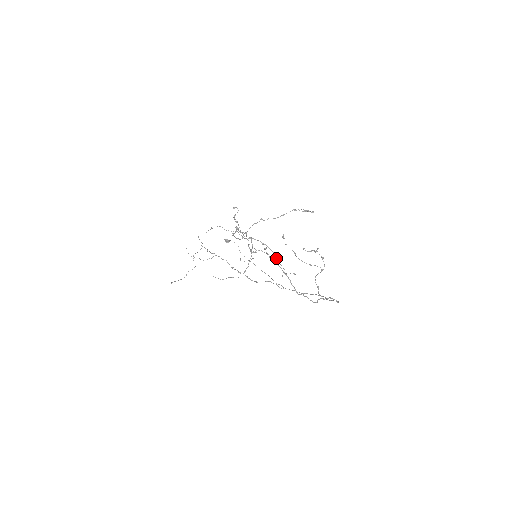
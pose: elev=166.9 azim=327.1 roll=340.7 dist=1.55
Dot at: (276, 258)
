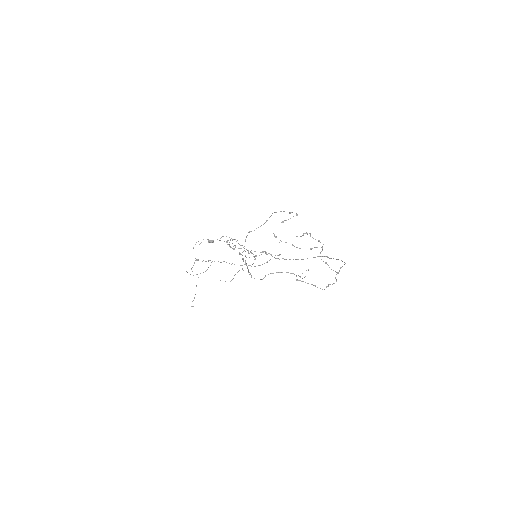
Dot at: occluded
